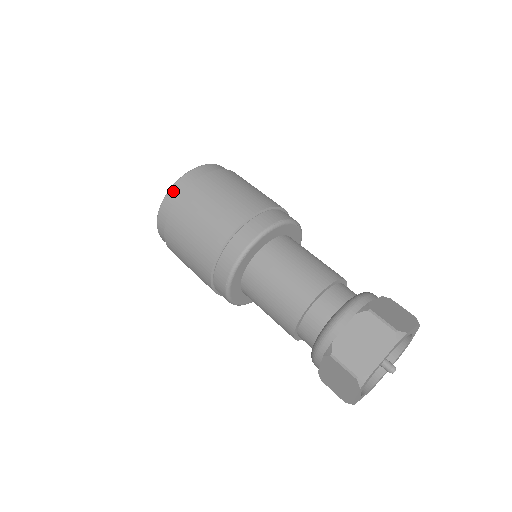
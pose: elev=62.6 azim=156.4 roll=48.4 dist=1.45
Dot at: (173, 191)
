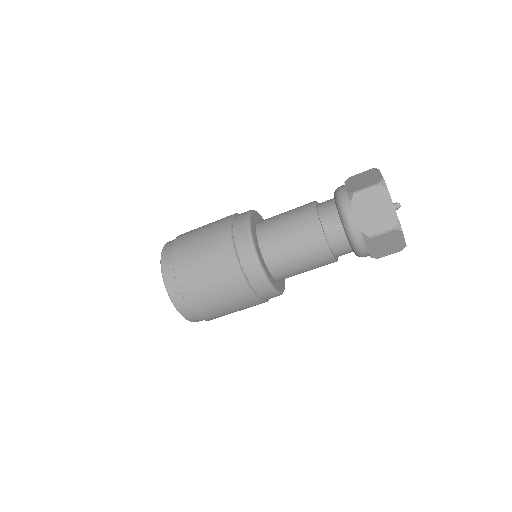
Dot at: (170, 287)
